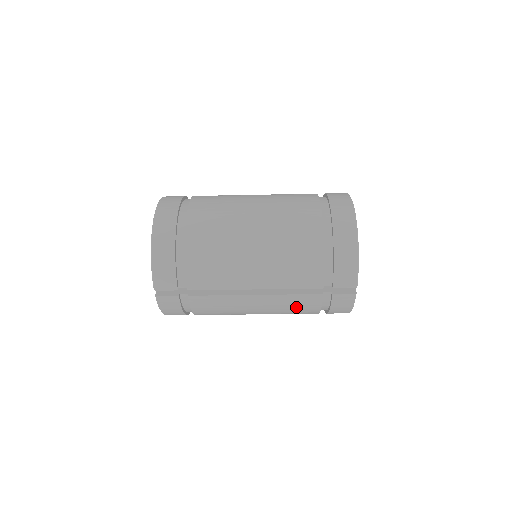
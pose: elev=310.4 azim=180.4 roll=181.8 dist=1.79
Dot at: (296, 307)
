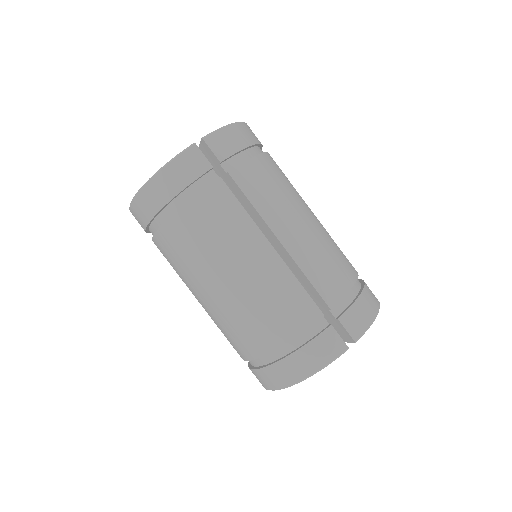
Dot at: (283, 306)
